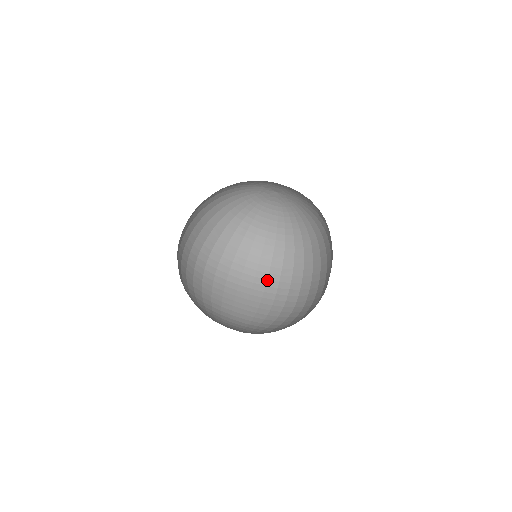
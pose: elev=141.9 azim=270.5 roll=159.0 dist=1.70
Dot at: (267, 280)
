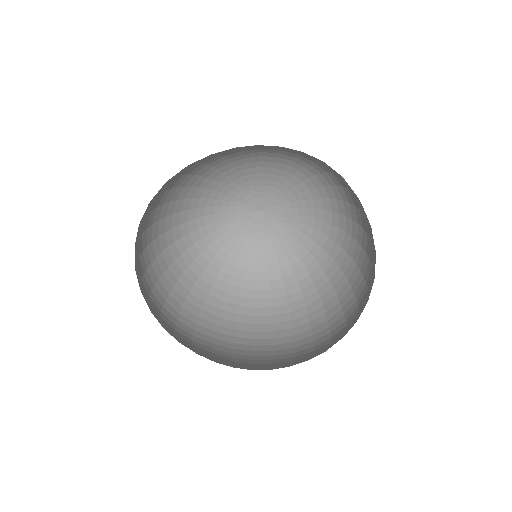
Dot at: (273, 339)
